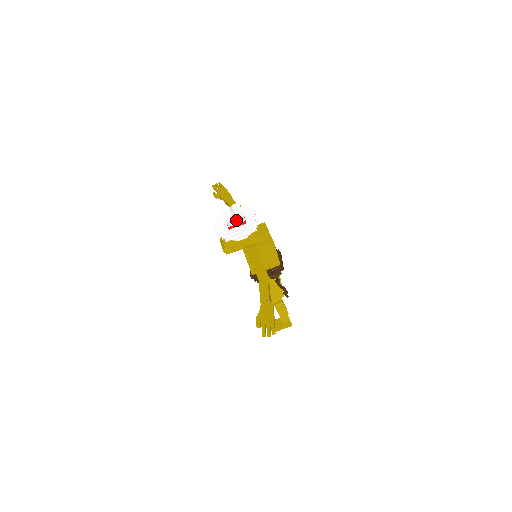
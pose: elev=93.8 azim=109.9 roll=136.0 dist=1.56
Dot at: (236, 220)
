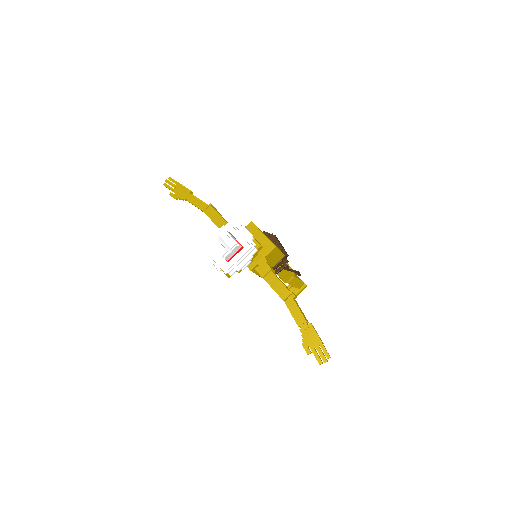
Dot at: (233, 252)
